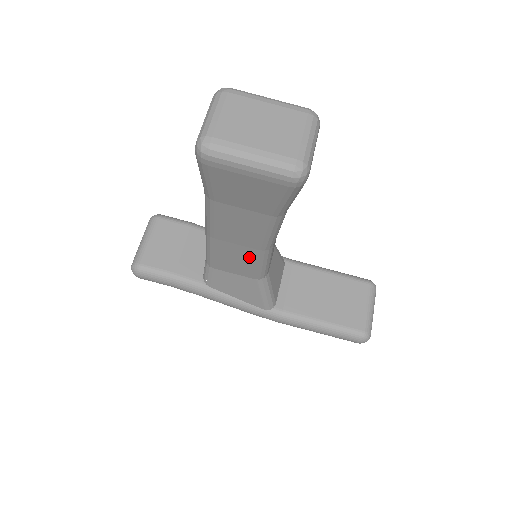
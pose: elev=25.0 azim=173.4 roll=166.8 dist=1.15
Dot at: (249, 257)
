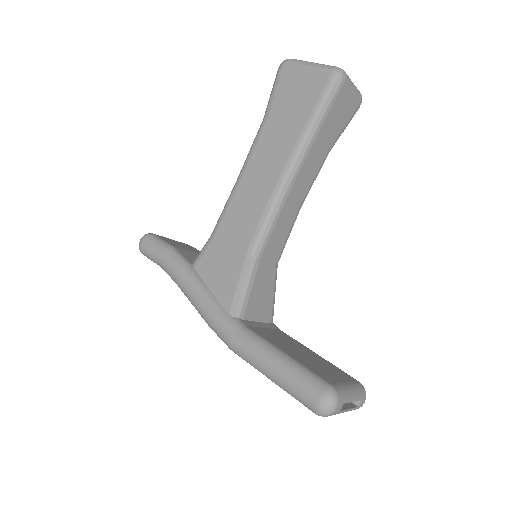
Dot at: (257, 208)
